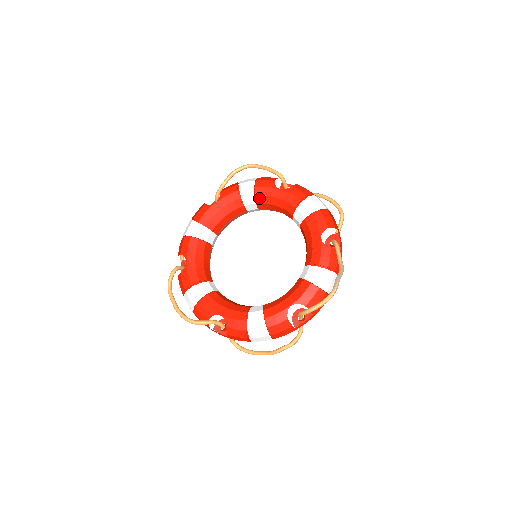
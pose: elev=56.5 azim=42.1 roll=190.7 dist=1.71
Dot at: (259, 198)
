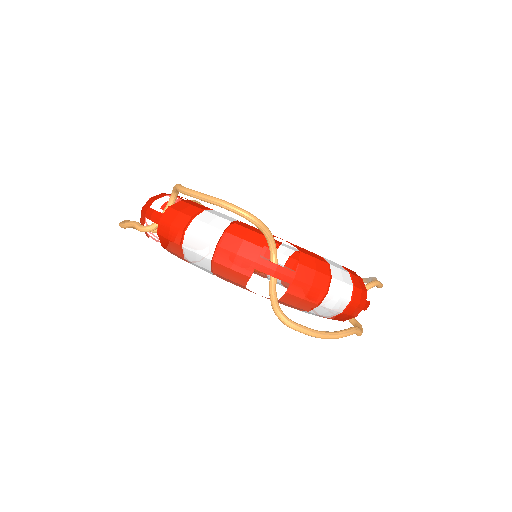
Dot at: occluded
